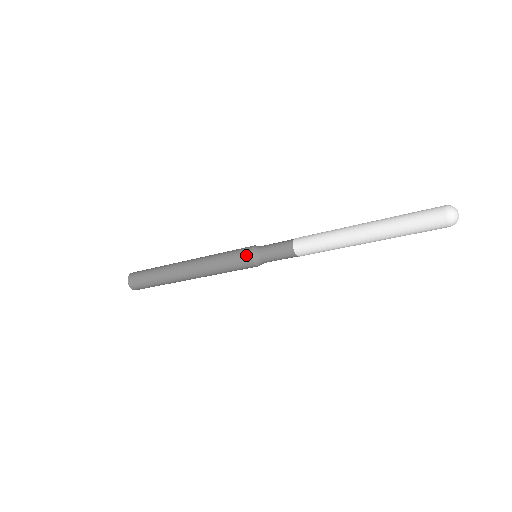
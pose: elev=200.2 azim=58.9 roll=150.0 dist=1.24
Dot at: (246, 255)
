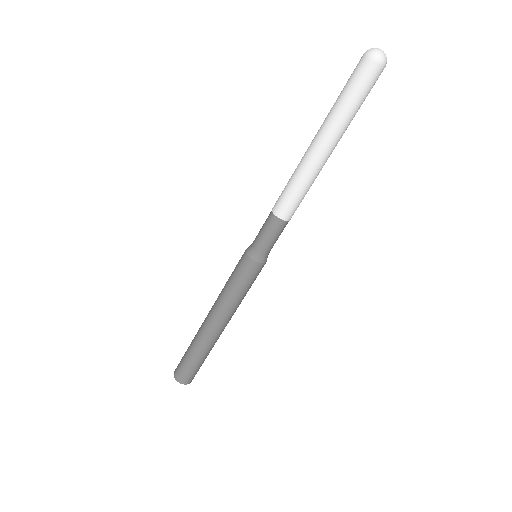
Dot at: occluded
